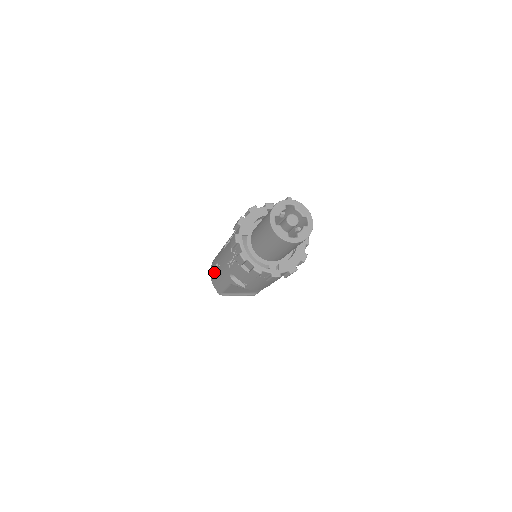
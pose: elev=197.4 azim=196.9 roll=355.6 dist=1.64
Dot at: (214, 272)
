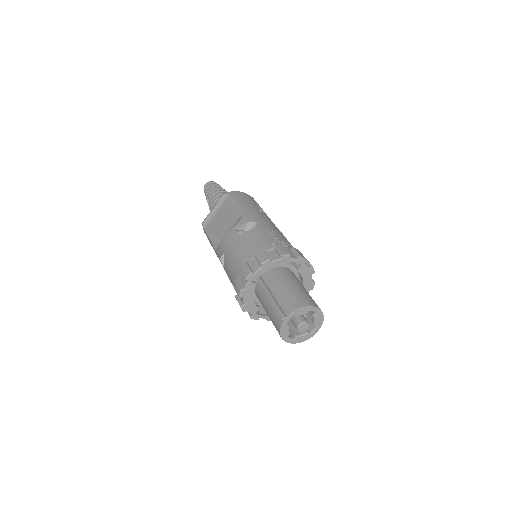
Dot at: occluded
